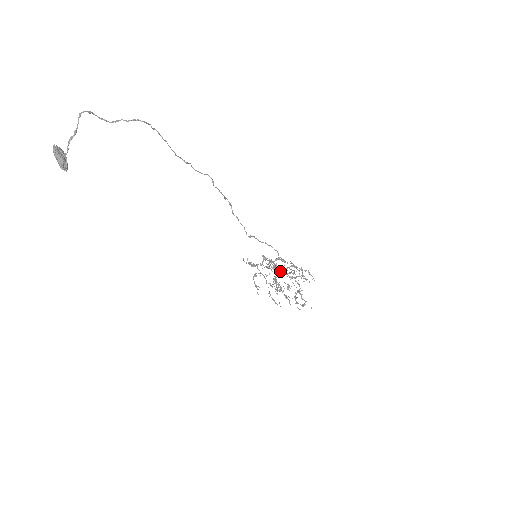
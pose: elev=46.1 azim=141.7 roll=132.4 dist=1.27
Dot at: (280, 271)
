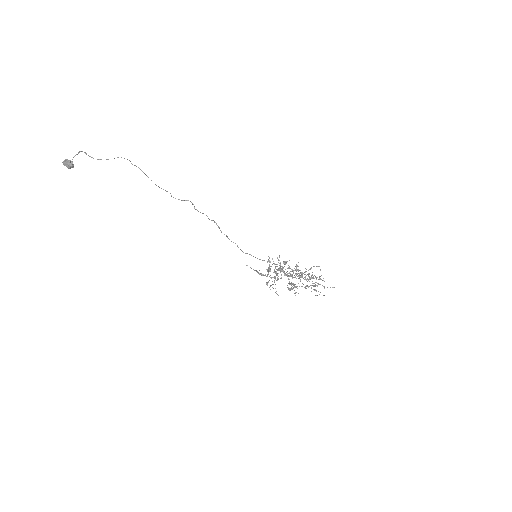
Dot at: (284, 262)
